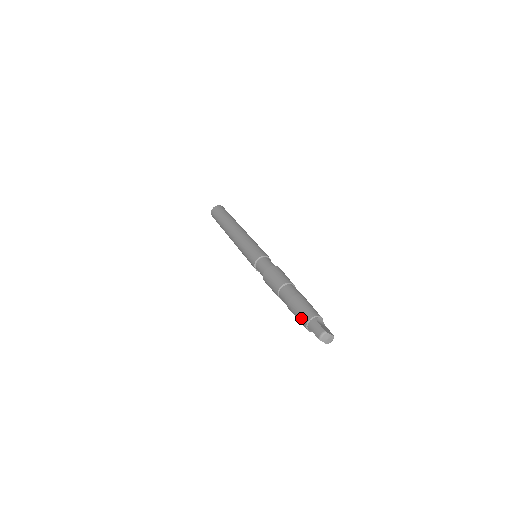
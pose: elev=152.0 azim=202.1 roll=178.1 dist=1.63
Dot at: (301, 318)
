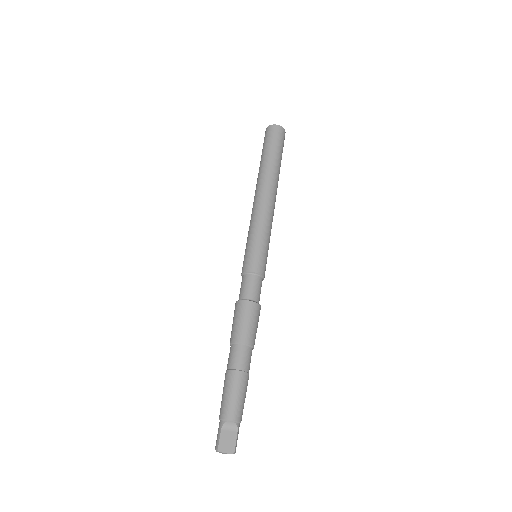
Dot at: (221, 406)
